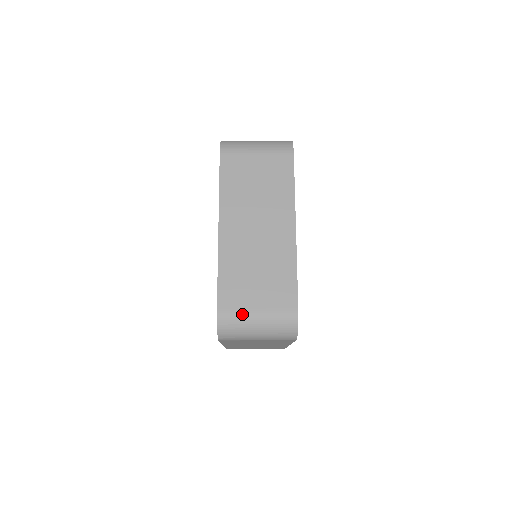
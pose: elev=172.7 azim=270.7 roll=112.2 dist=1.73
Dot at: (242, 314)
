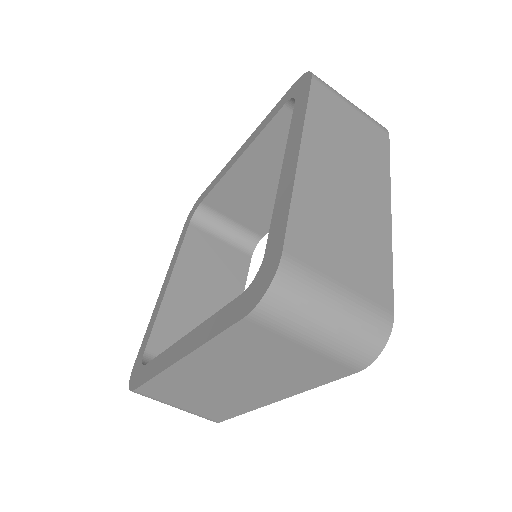
Dot at: (318, 280)
